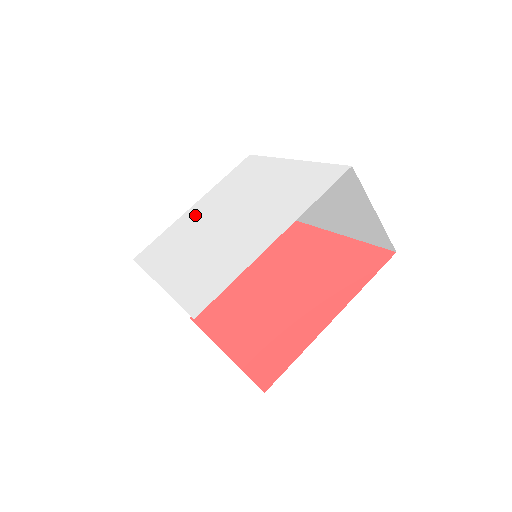
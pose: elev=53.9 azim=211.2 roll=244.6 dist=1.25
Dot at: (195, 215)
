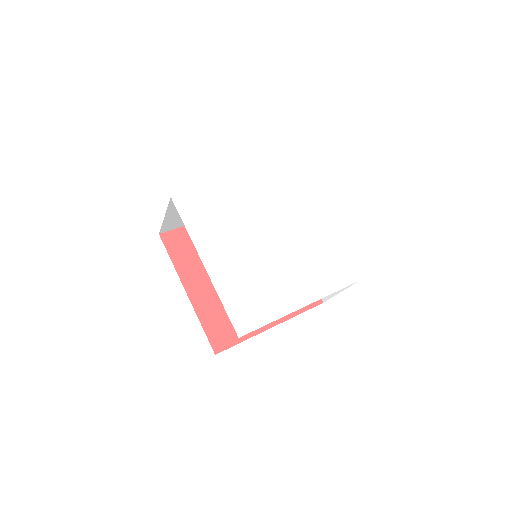
Dot at: (239, 198)
